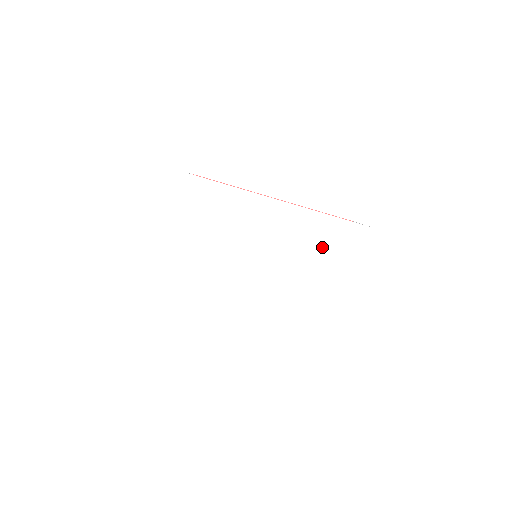
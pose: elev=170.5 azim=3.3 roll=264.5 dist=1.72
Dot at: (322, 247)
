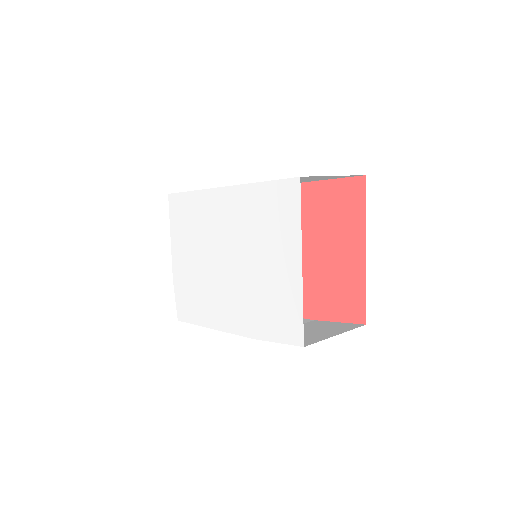
Dot at: (263, 225)
